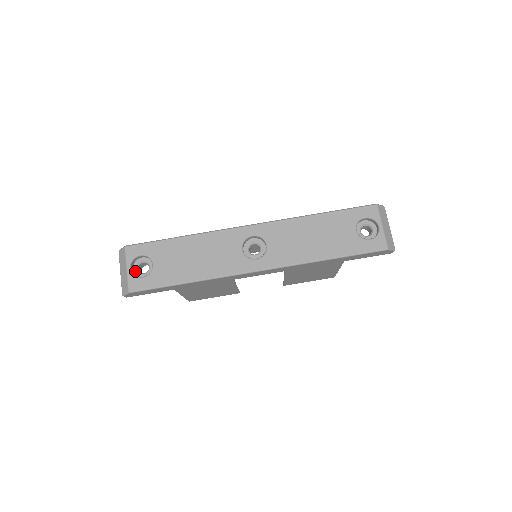
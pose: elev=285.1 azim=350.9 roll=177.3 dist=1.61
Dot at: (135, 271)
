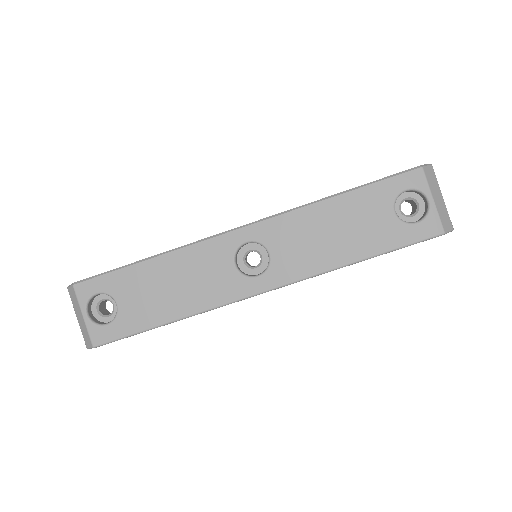
Dot at: (95, 314)
